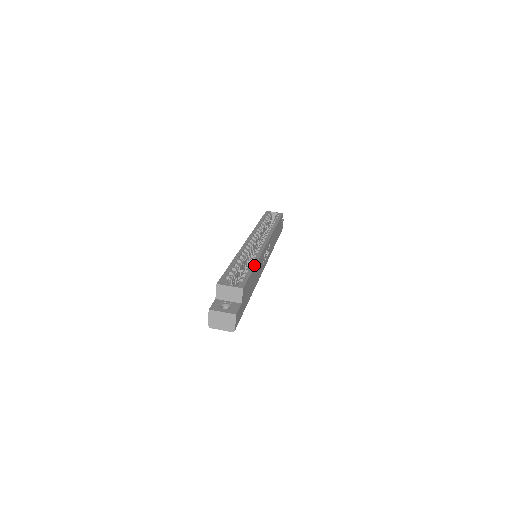
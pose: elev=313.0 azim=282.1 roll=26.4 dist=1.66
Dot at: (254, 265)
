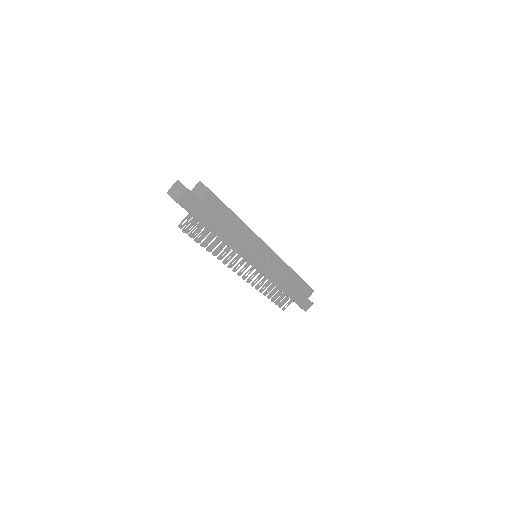
Dot at: occluded
